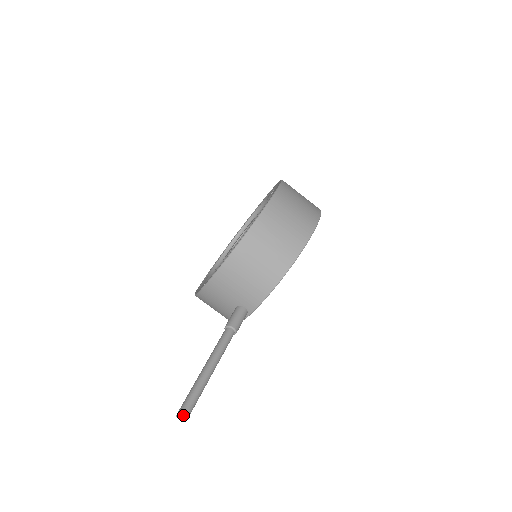
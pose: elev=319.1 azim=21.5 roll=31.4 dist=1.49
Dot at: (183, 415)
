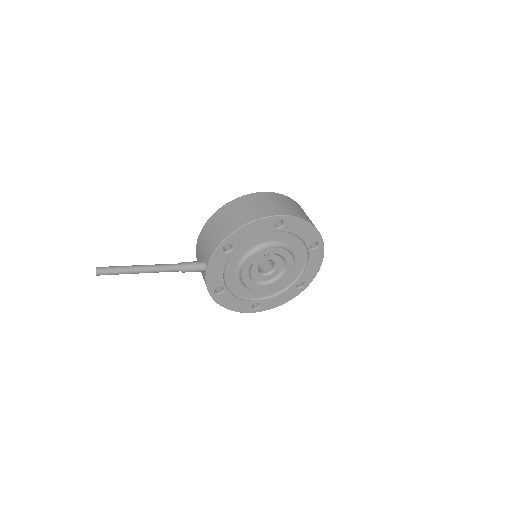
Dot at: (97, 267)
